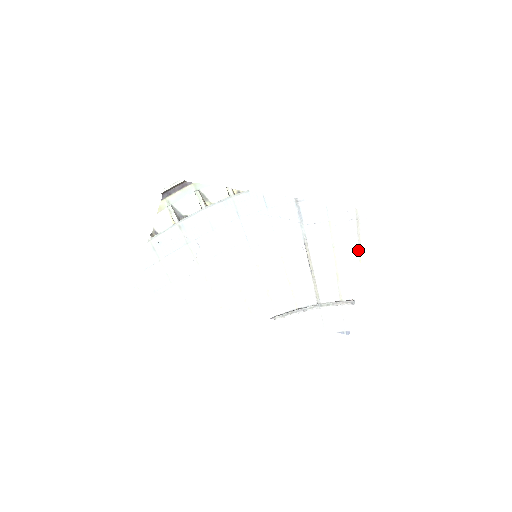
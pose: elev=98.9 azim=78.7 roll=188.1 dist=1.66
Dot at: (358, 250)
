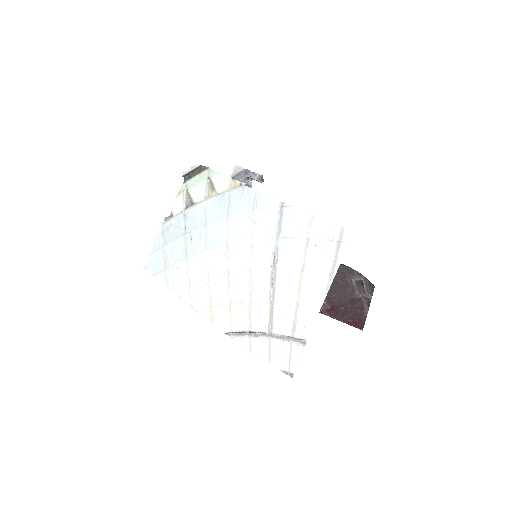
Dot at: (327, 281)
